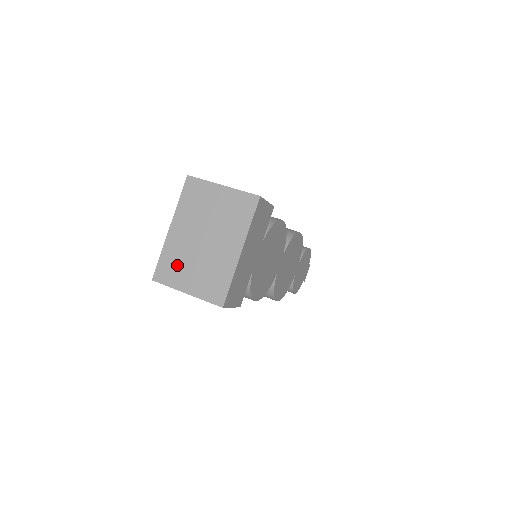
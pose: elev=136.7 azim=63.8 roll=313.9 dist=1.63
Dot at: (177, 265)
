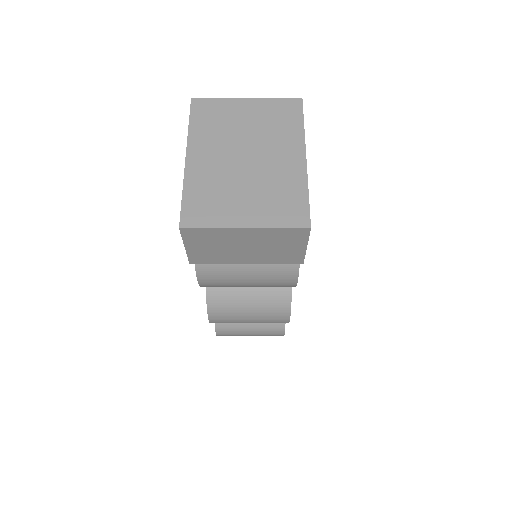
Dot at: (215, 197)
